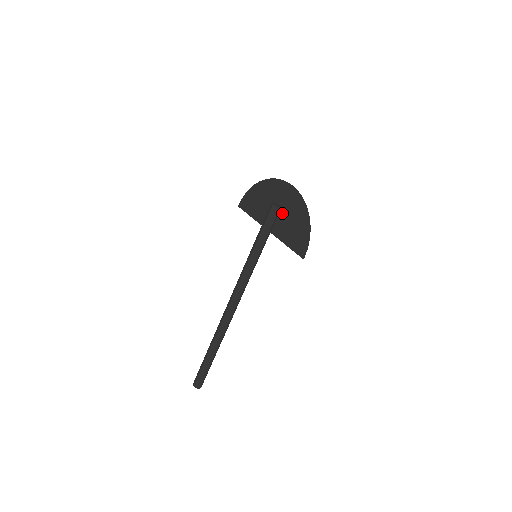
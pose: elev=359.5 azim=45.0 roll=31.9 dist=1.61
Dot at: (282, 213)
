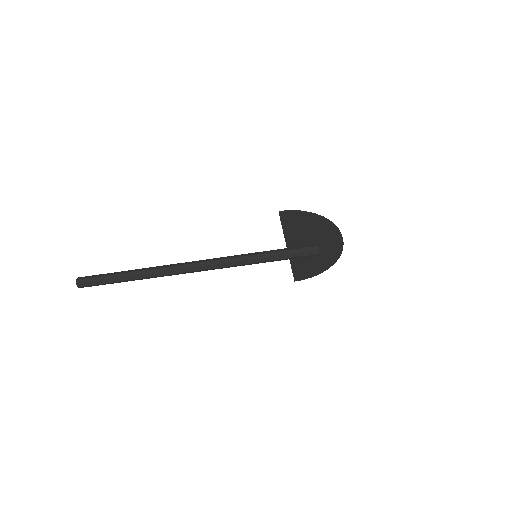
Dot at: occluded
